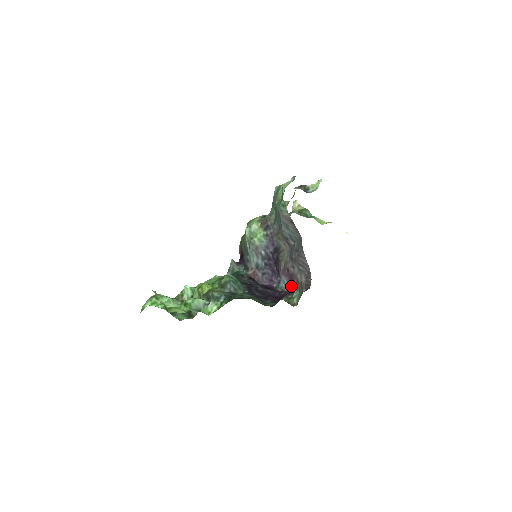
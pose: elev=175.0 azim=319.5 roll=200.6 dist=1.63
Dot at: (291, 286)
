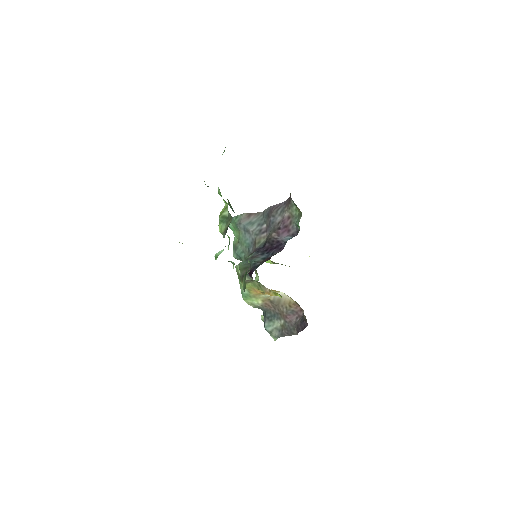
Dot at: (293, 232)
